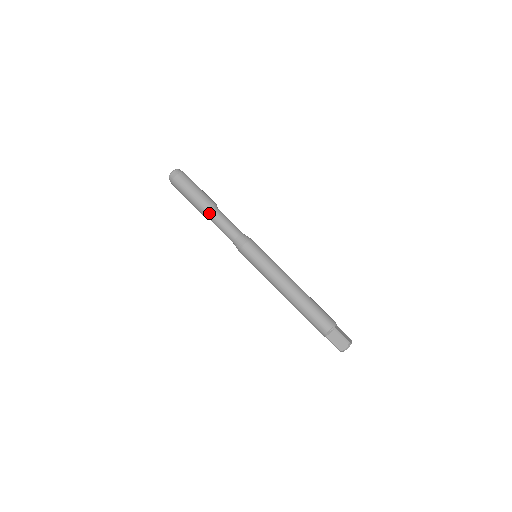
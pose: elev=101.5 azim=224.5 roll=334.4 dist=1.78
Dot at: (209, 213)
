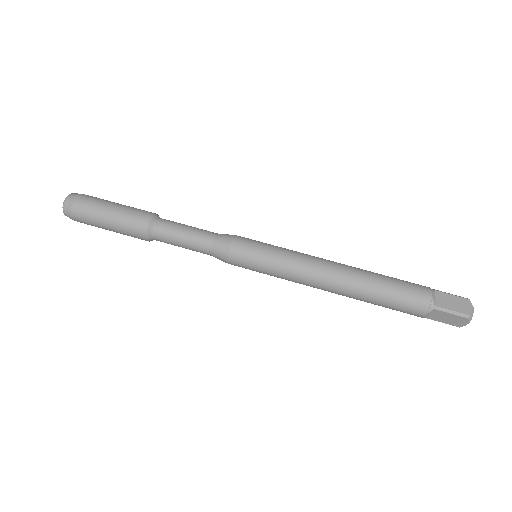
Dot at: (151, 238)
